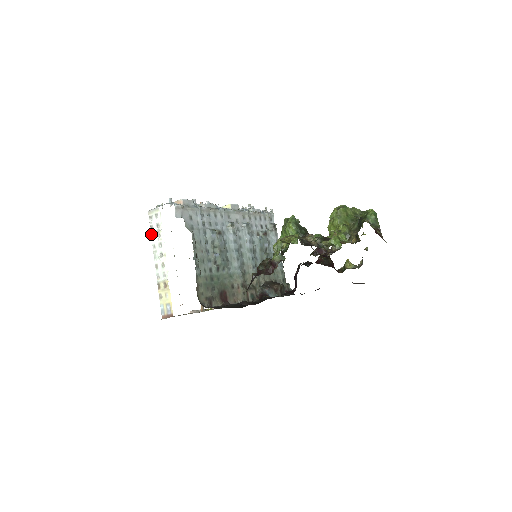
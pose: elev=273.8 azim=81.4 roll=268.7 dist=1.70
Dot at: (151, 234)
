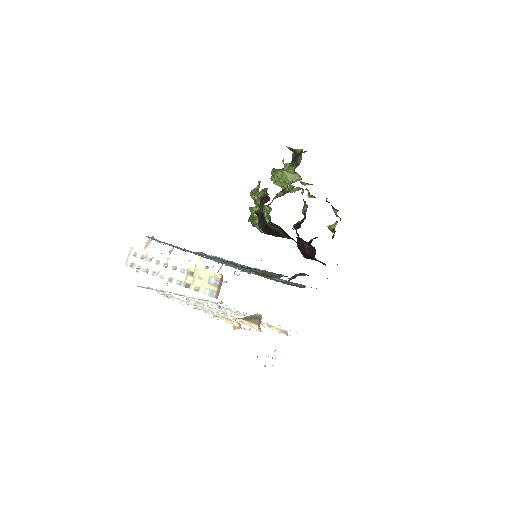
Dot at: (142, 270)
